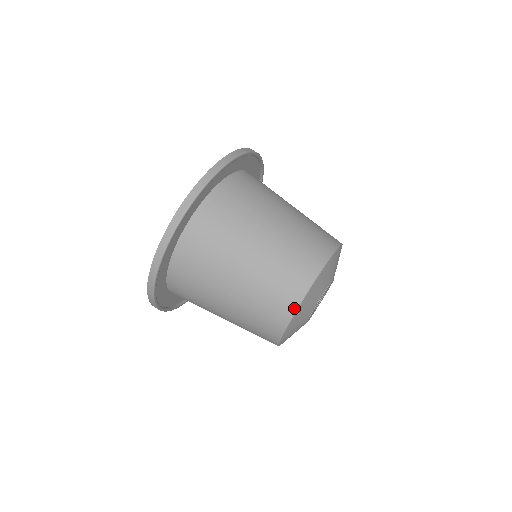
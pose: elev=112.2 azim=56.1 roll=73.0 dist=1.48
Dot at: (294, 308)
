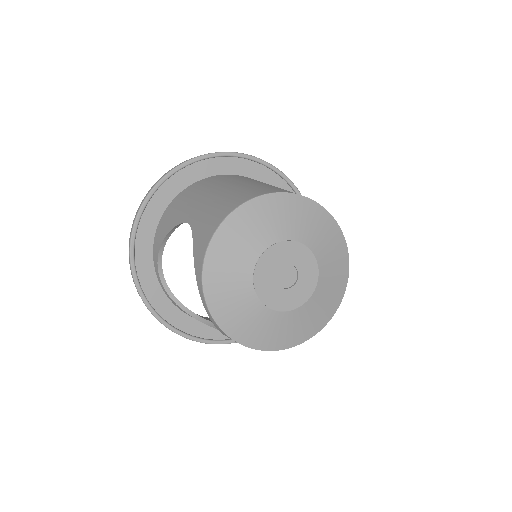
Dot at: (303, 196)
